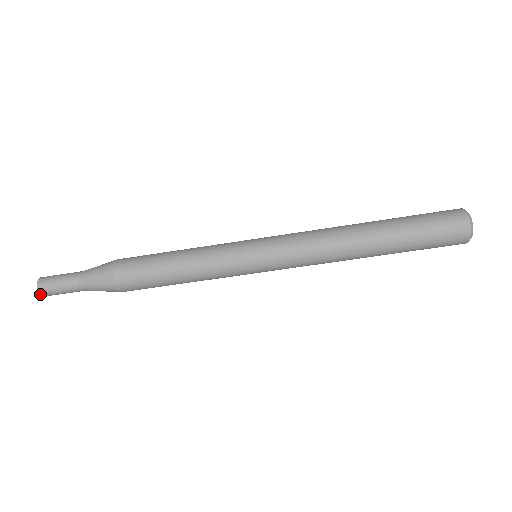
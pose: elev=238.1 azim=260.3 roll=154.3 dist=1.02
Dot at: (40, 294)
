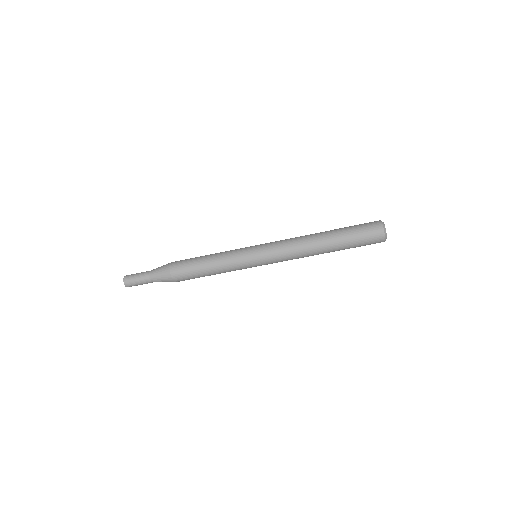
Dot at: occluded
